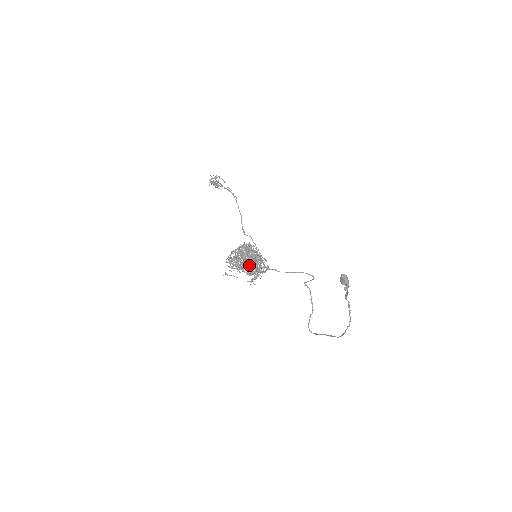
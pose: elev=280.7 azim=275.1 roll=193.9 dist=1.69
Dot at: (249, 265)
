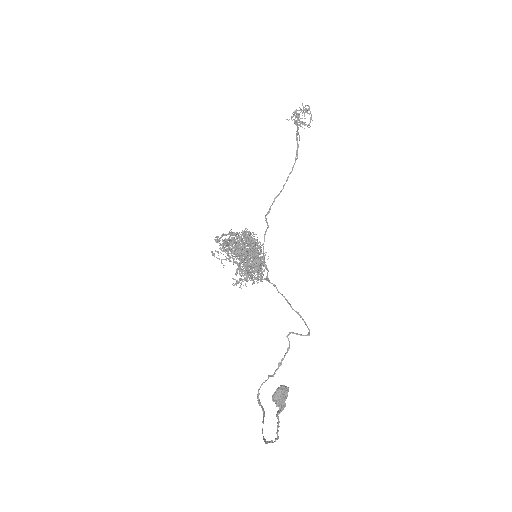
Dot at: (241, 262)
